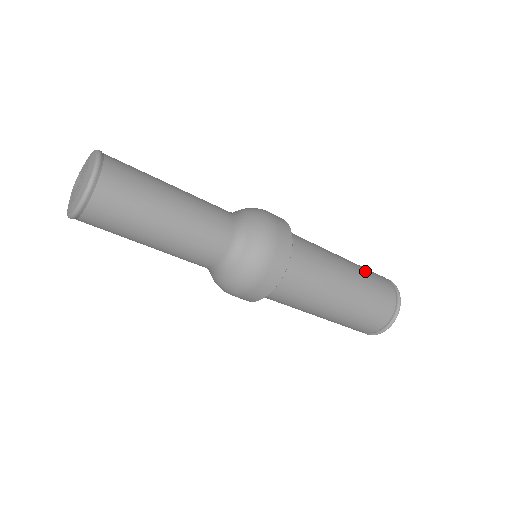
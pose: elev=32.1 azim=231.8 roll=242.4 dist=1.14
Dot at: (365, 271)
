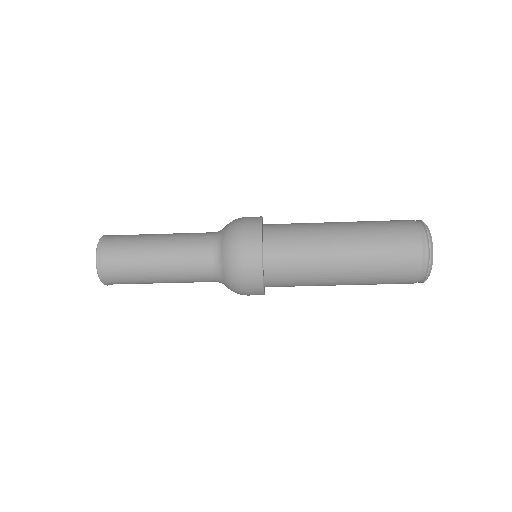
Dot at: (375, 235)
